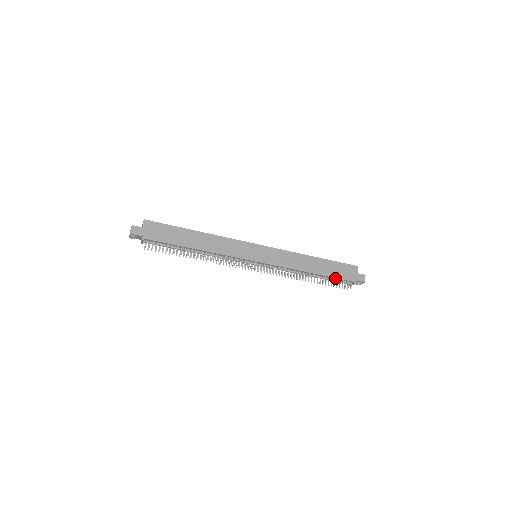
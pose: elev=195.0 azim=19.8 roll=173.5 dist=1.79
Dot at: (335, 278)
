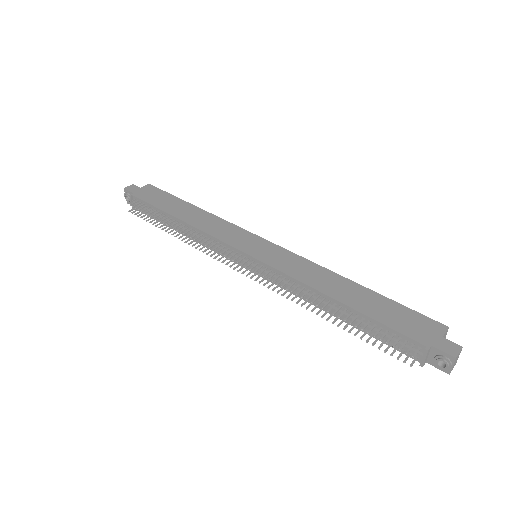
Dot at: (382, 325)
